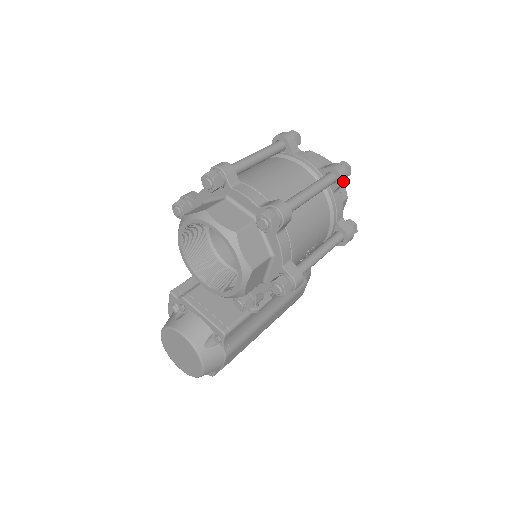
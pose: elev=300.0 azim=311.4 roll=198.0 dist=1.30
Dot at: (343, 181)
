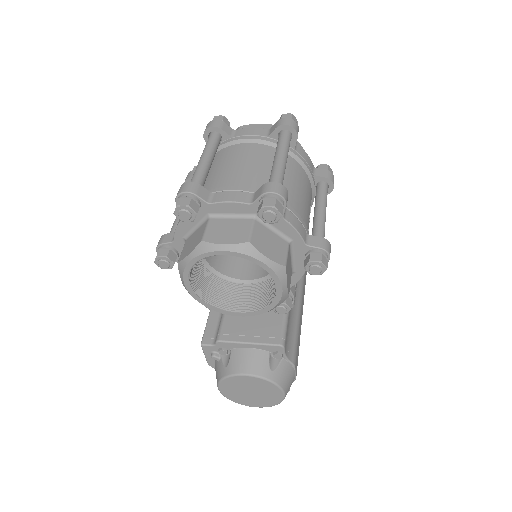
Dot at: (297, 132)
